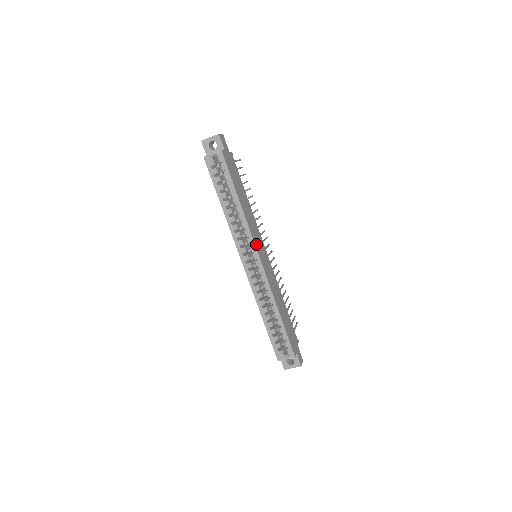
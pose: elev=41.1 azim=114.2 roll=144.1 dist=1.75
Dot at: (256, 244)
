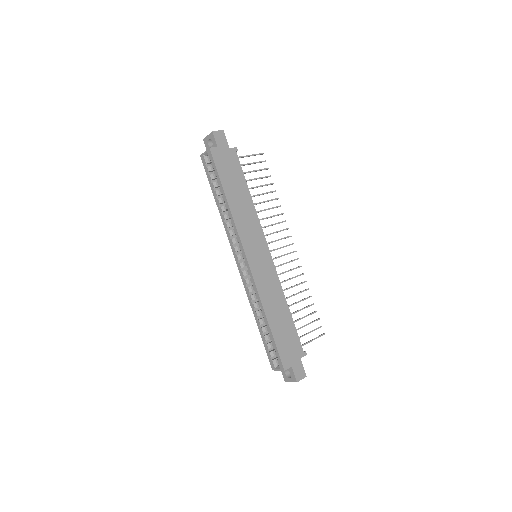
Dot at: (245, 244)
